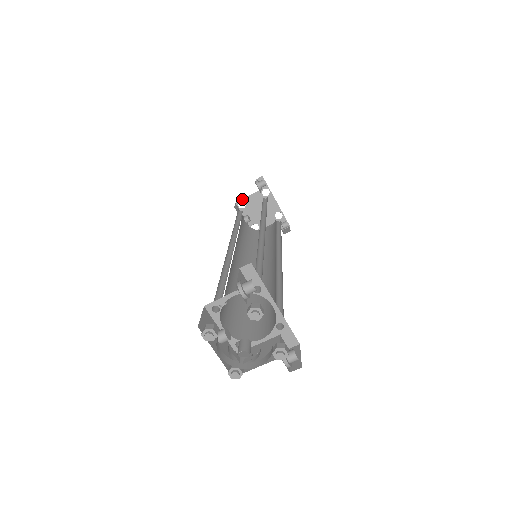
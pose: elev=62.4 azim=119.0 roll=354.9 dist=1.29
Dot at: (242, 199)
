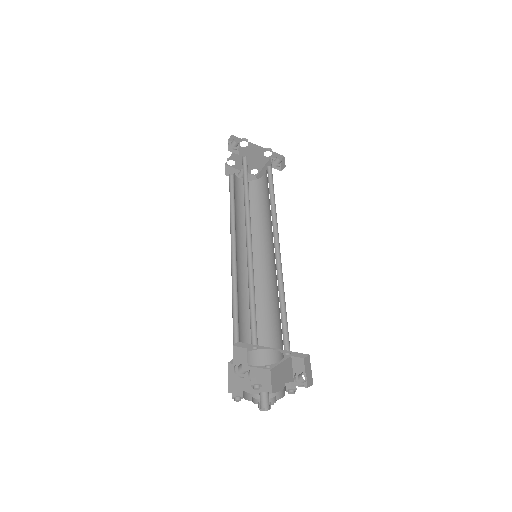
Dot at: (228, 159)
